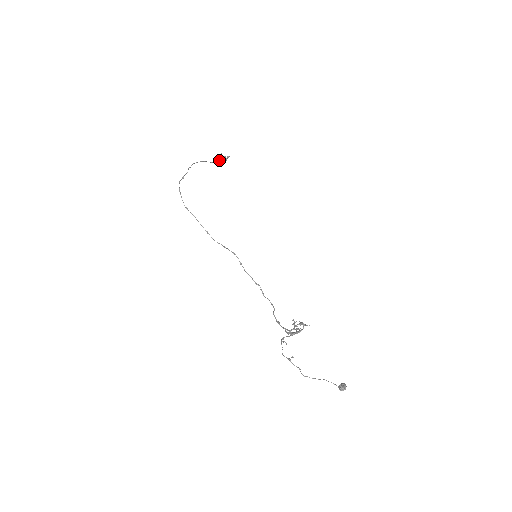
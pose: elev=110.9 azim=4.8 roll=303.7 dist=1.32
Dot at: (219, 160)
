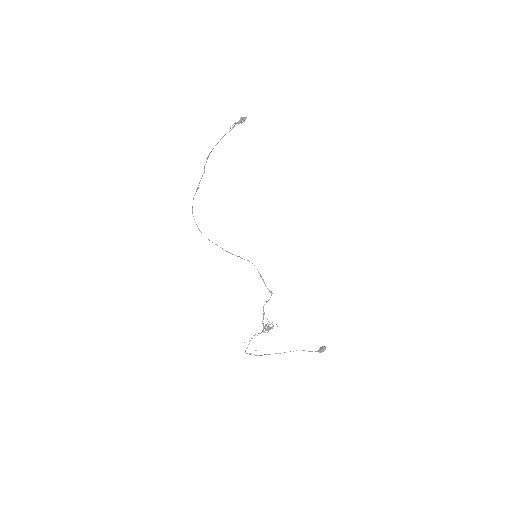
Dot at: occluded
